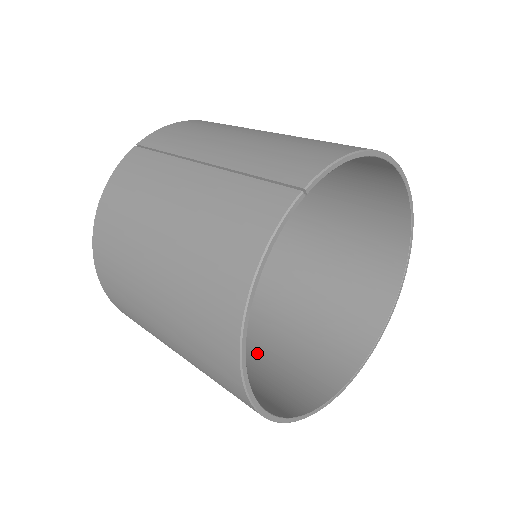
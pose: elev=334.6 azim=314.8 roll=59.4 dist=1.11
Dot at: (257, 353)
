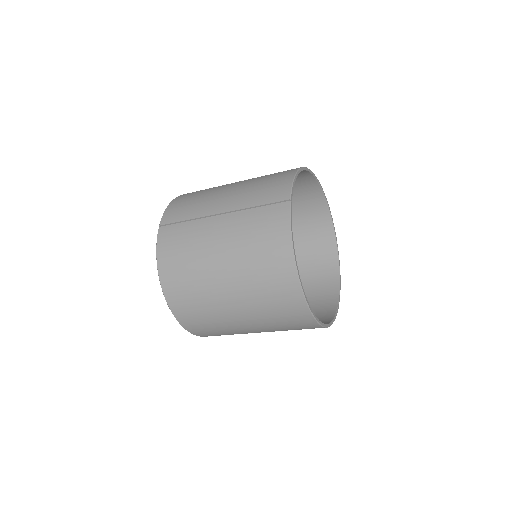
Dot at: occluded
